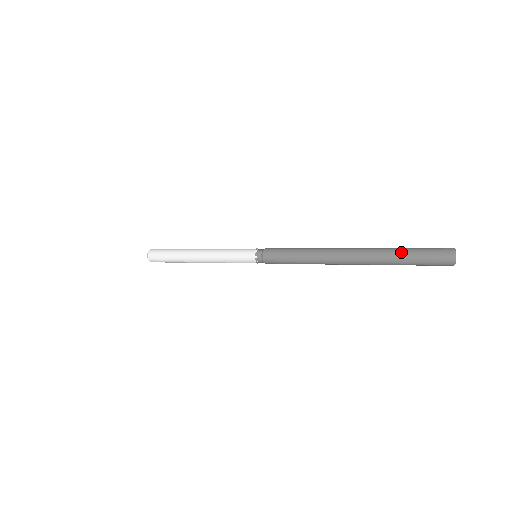
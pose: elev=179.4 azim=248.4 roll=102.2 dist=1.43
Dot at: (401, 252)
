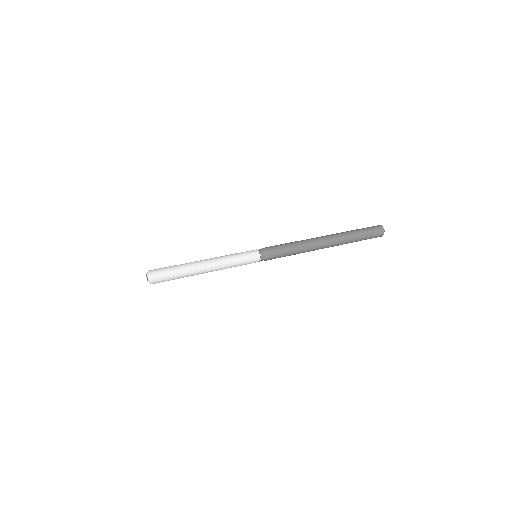
Dot at: (358, 235)
